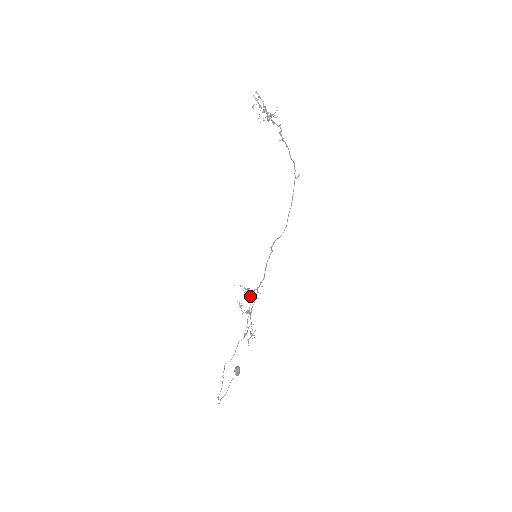
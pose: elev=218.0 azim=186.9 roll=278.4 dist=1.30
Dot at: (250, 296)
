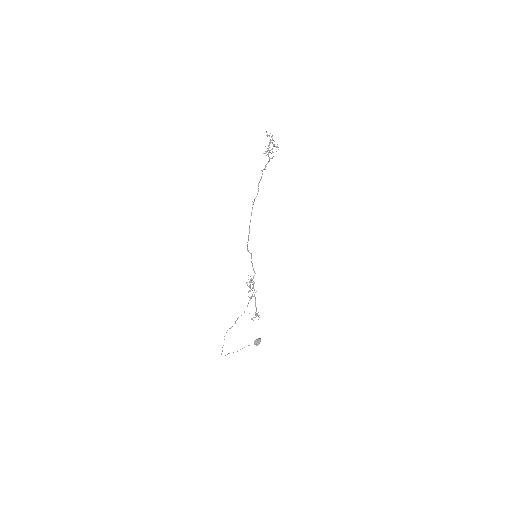
Dot at: (250, 285)
